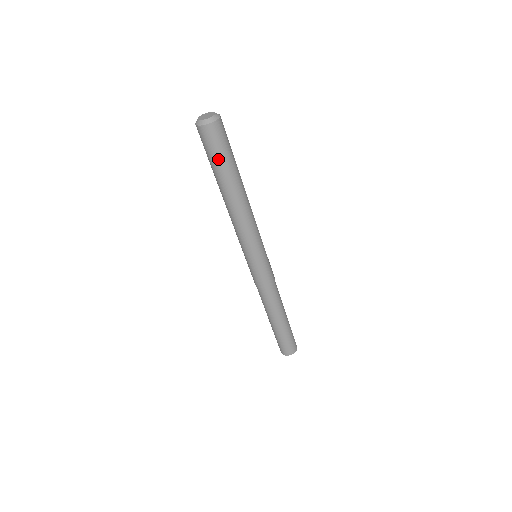
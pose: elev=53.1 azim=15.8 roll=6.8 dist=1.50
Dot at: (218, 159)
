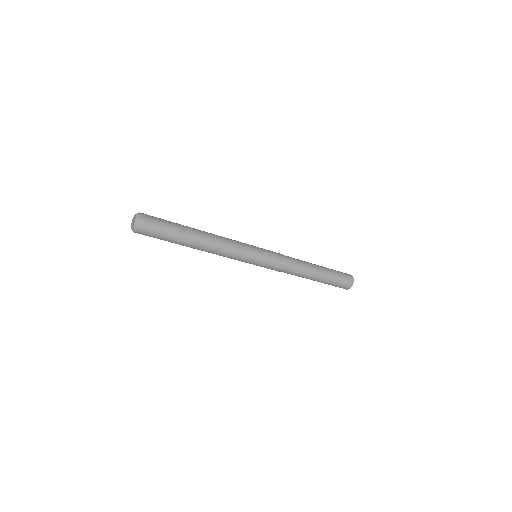
Dot at: occluded
